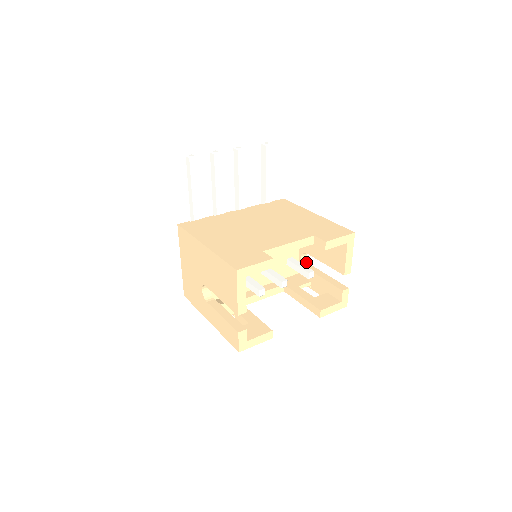
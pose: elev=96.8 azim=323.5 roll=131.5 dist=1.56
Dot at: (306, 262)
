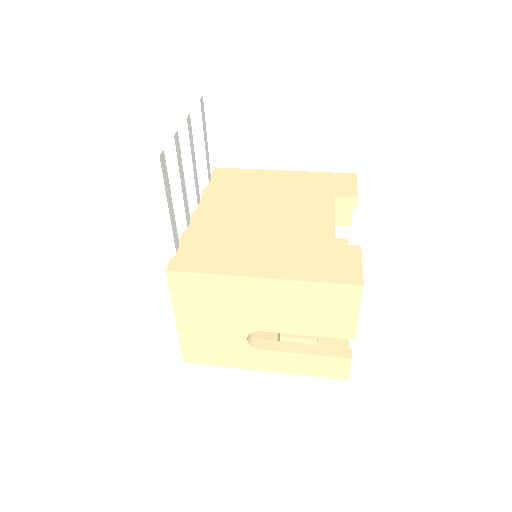
Dot at: occluded
